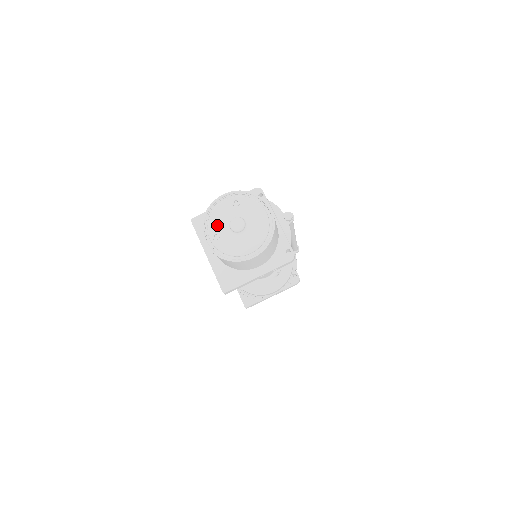
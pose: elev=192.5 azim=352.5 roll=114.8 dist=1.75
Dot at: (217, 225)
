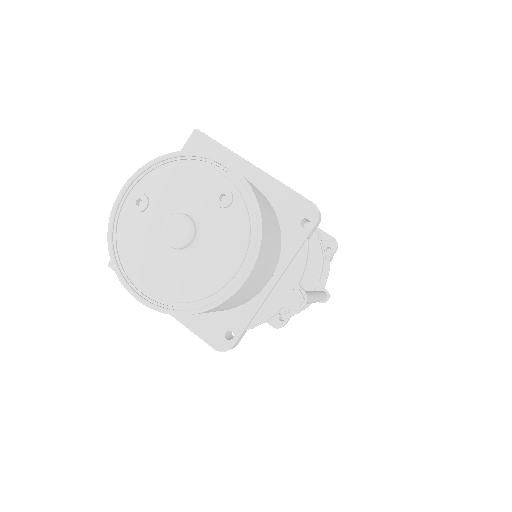
Dot at: (161, 191)
